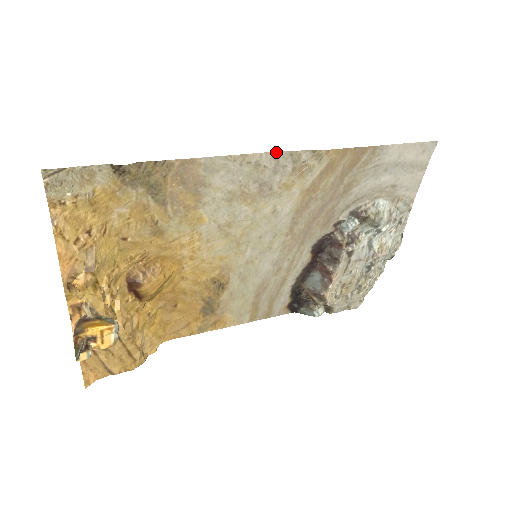
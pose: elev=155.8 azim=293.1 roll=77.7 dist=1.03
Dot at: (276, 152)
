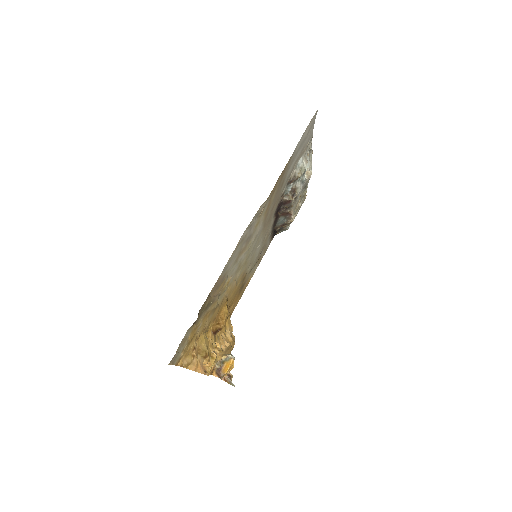
Dot at: (248, 226)
